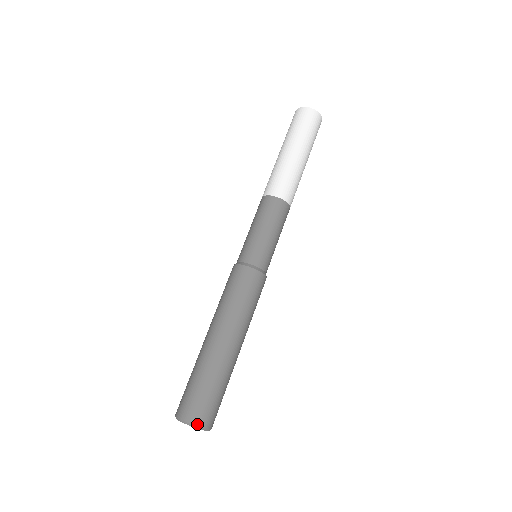
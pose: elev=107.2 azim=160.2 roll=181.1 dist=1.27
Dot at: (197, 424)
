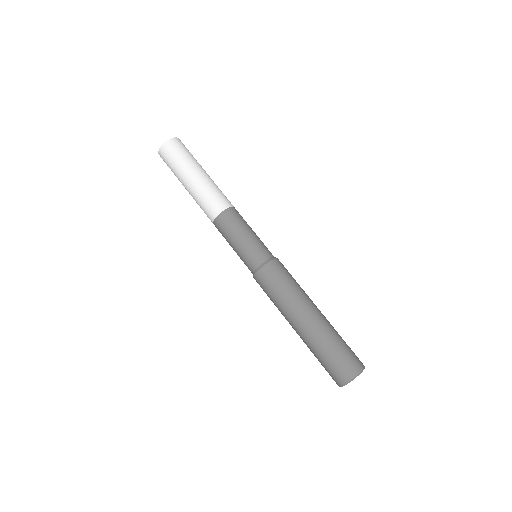
Dot at: occluded
